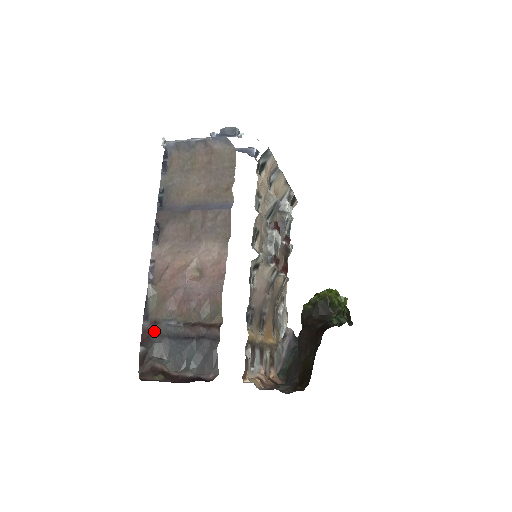
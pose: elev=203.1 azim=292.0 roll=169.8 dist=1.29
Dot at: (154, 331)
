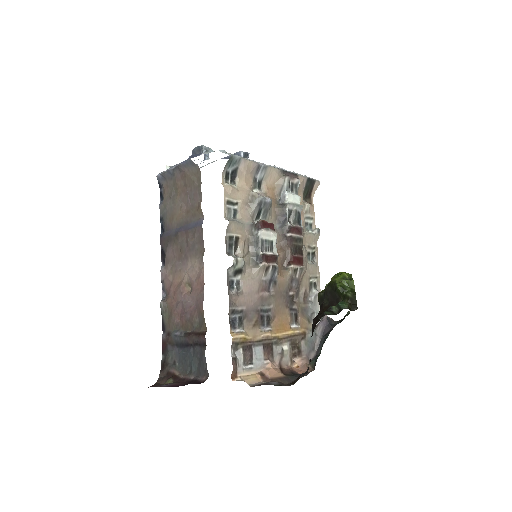
Dot at: (168, 341)
